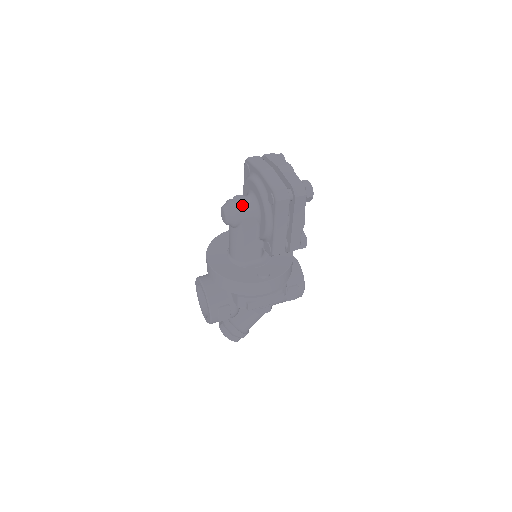
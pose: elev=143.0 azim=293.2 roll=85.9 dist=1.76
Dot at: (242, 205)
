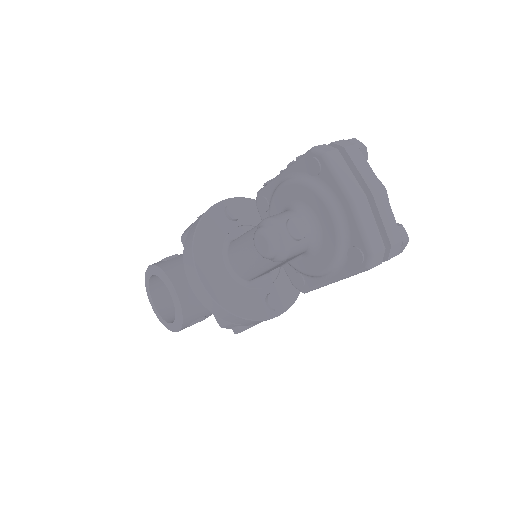
Dot at: (299, 240)
